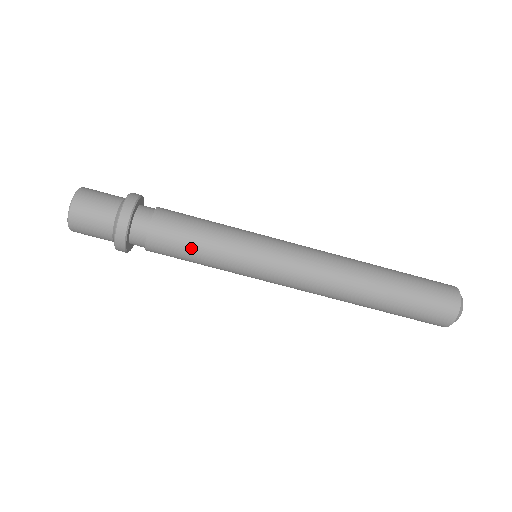
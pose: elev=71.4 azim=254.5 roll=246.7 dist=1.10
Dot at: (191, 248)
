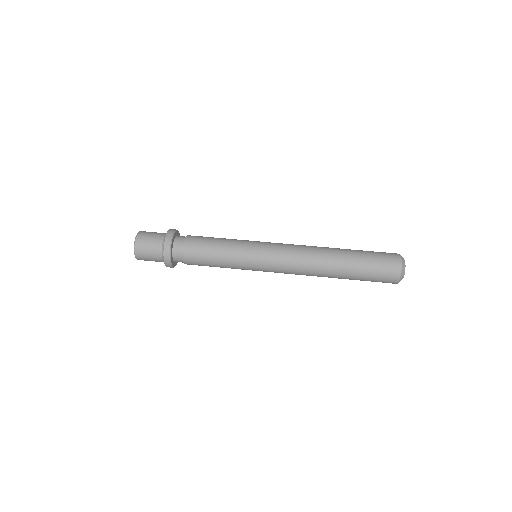
Dot at: (212, 253)
